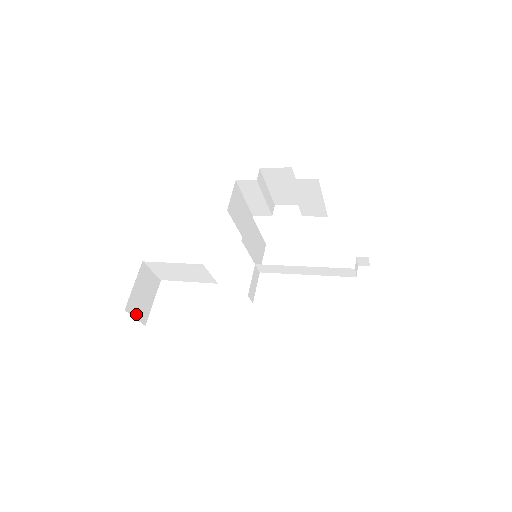
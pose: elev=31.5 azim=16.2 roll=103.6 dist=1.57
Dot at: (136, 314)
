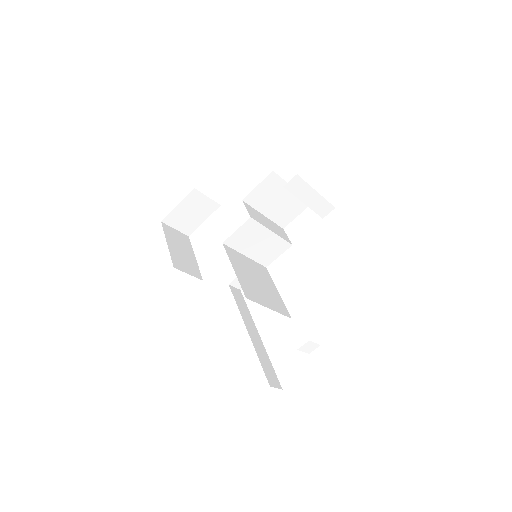
Dot at: (177, 226)
